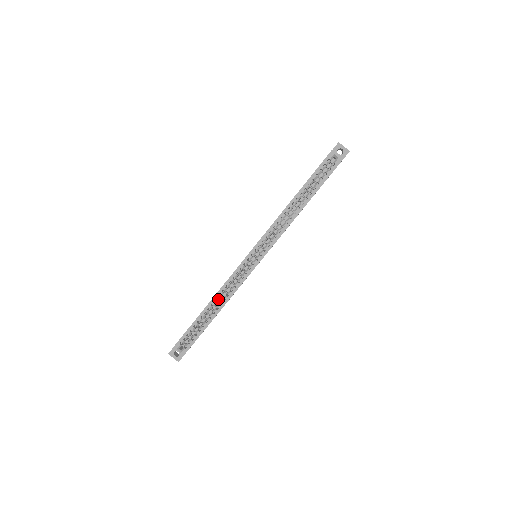
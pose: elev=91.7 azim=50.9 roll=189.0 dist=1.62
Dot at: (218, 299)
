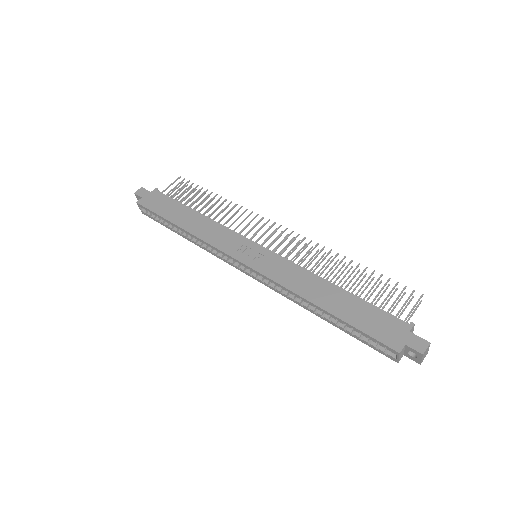
Dot at: (193, 236)
